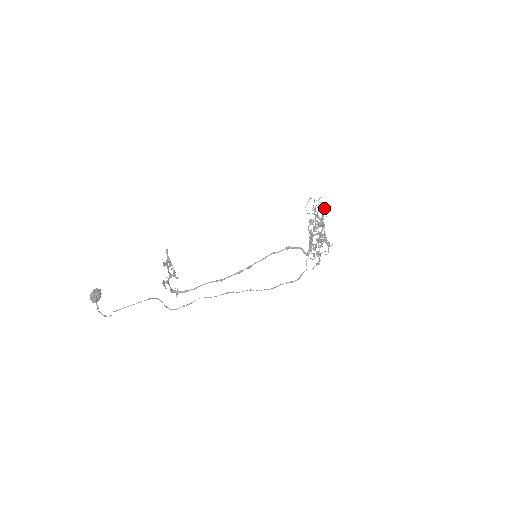
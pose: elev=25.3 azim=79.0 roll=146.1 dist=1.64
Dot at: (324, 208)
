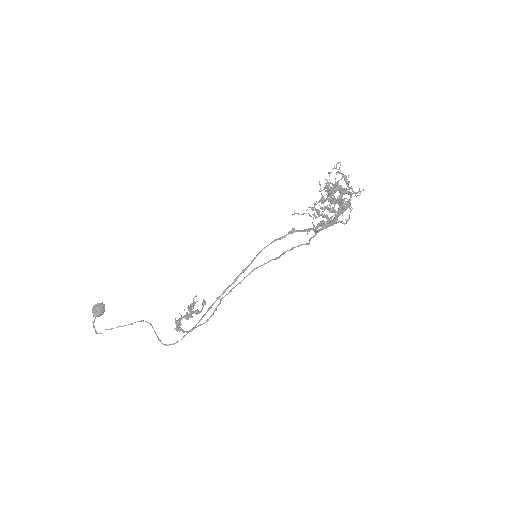
Dot at: (348, 175)
